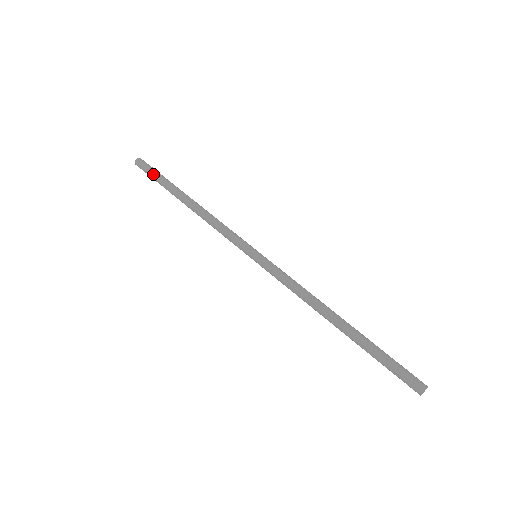
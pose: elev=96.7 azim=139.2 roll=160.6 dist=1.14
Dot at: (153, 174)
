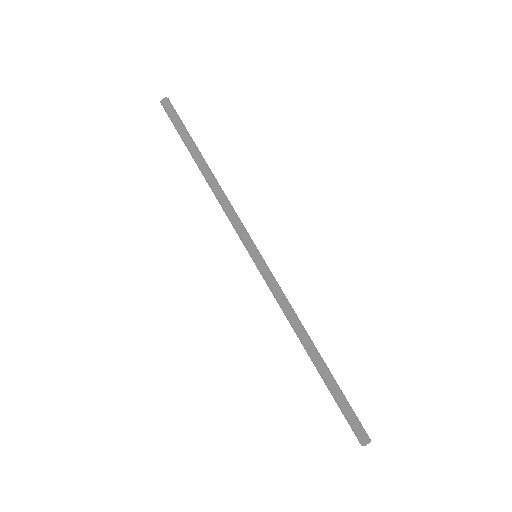
Dot at: (177, 124)
